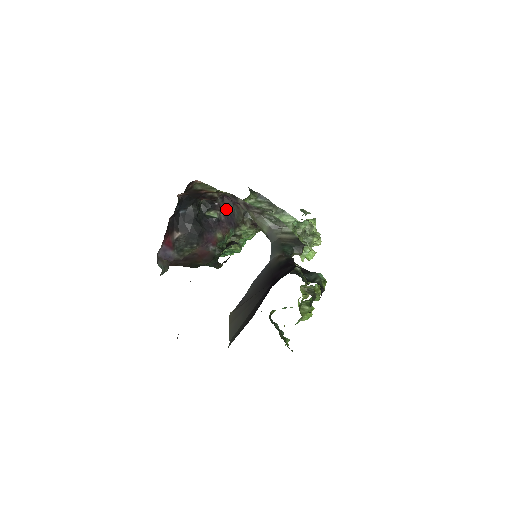
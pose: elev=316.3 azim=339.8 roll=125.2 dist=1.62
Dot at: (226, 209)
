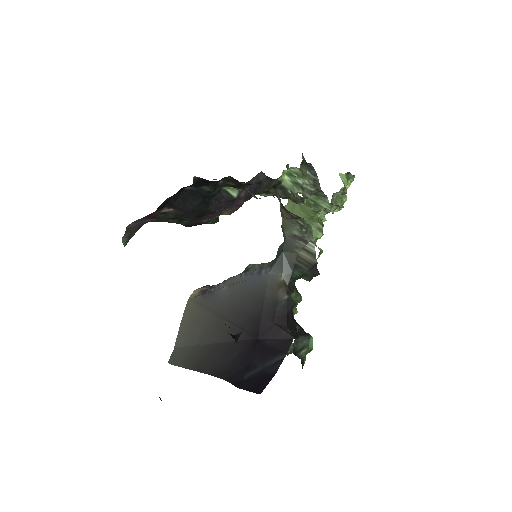
Dot at: (254, 183)
